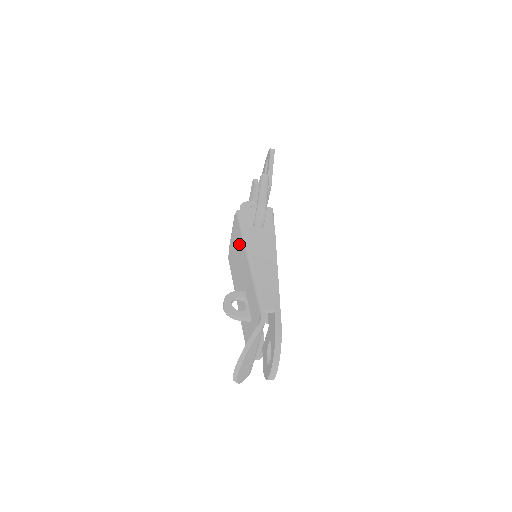
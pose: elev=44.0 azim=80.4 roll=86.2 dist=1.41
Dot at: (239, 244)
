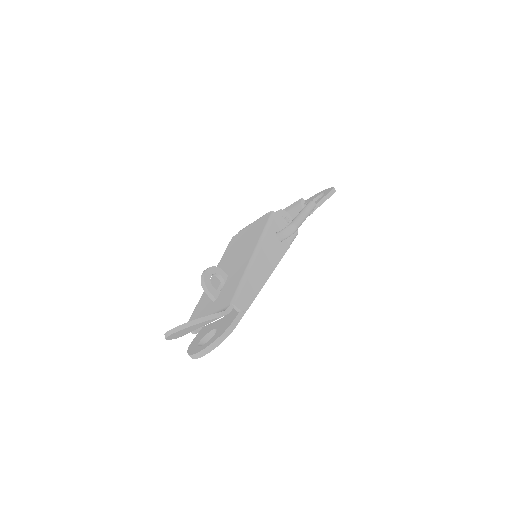
Dot at: (254, 237)
